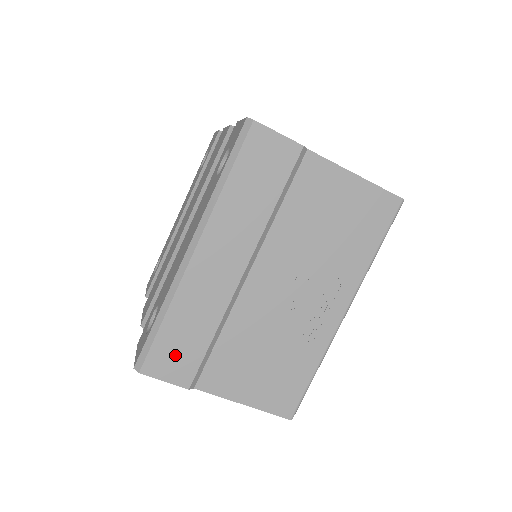
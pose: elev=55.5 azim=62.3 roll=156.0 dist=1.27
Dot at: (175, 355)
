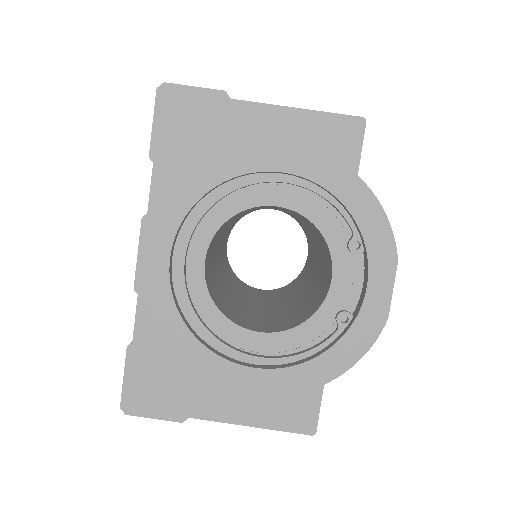
Dot at: occluded
